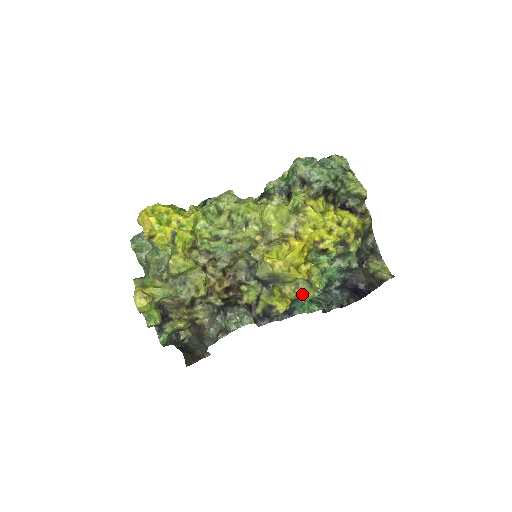
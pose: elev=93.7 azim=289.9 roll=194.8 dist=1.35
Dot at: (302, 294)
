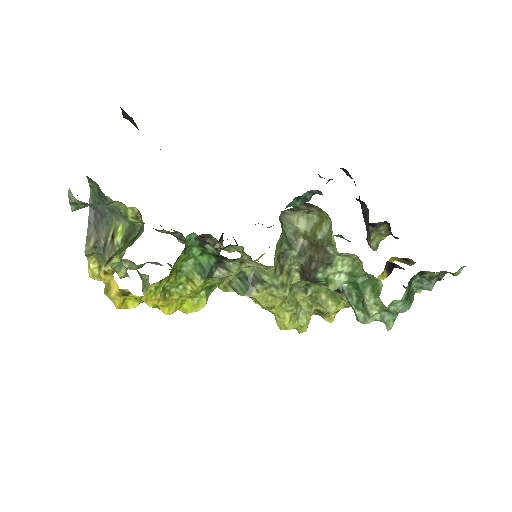
Dot at: occluded
